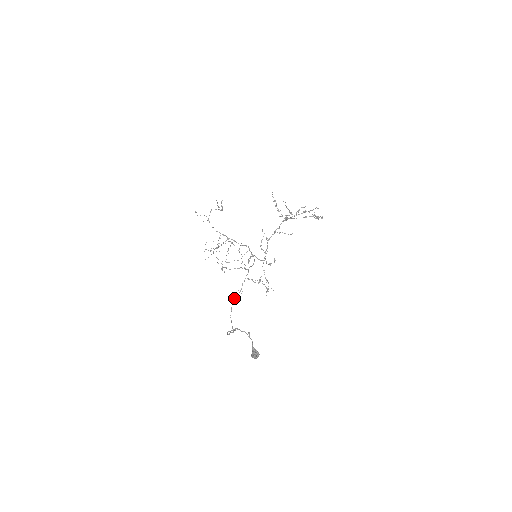
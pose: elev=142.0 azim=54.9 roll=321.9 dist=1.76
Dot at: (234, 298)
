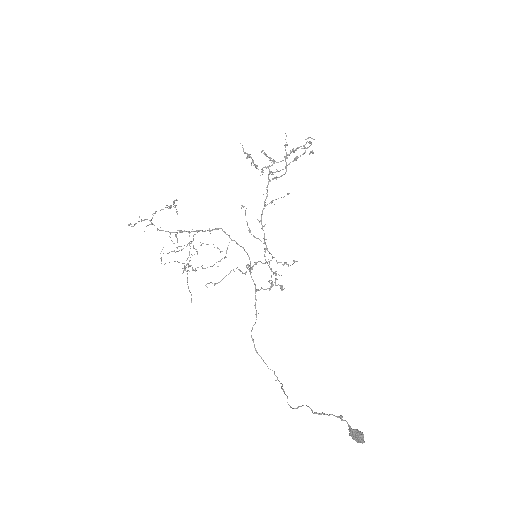
Dot at: (252, 328)
